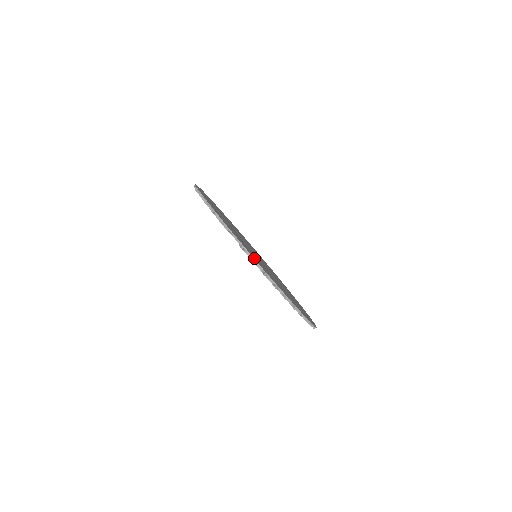
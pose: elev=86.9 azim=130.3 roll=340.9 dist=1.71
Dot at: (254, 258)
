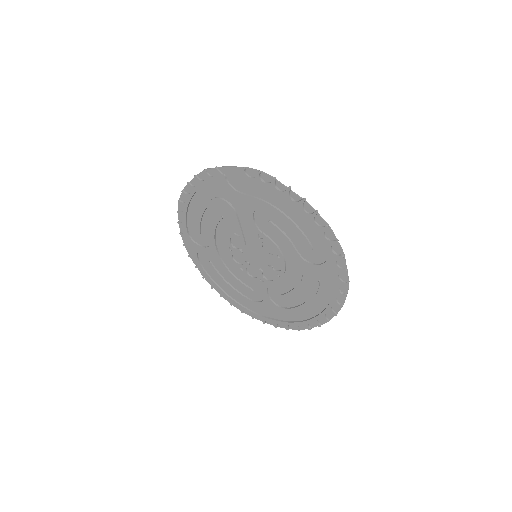
Dot at: (258, 176)
